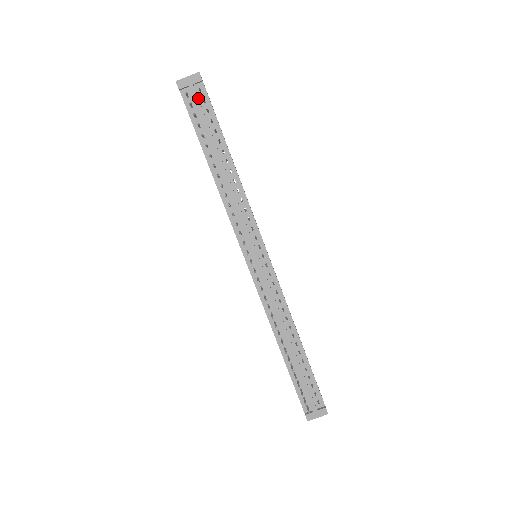
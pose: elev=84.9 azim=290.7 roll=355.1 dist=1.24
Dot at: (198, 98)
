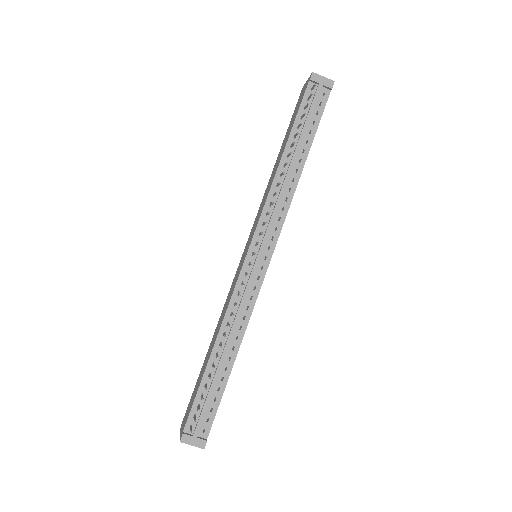
Dot at: (318, 98)
